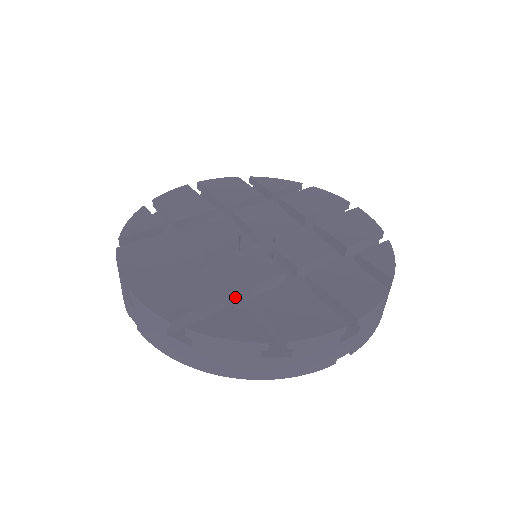
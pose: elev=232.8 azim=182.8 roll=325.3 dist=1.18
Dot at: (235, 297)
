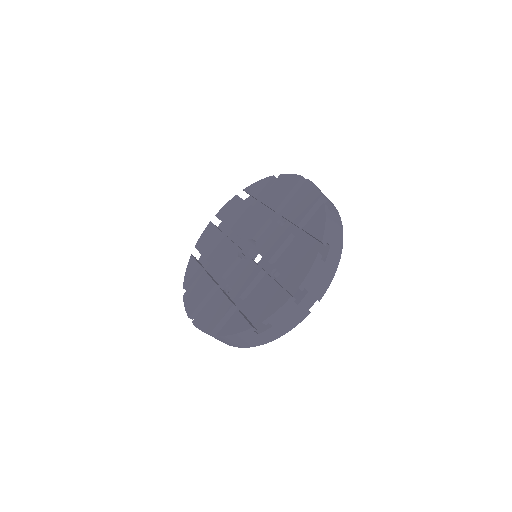
Dot at: occluded
